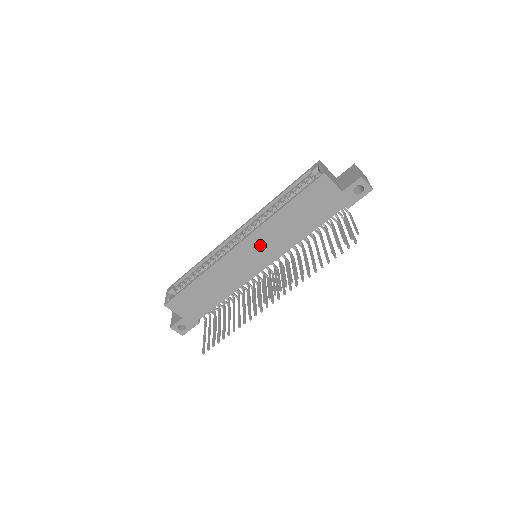
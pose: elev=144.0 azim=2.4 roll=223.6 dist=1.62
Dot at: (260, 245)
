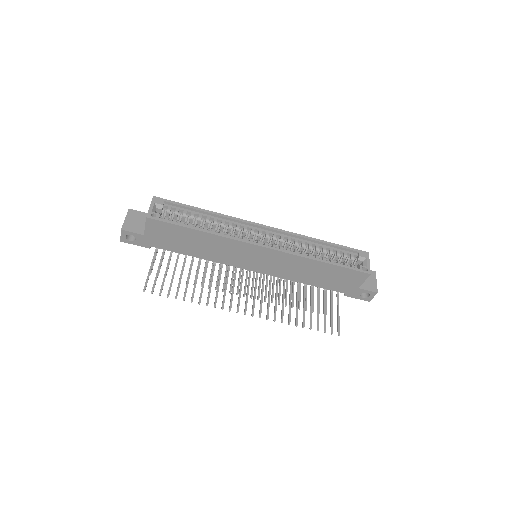
Dot at: (275, 261)
